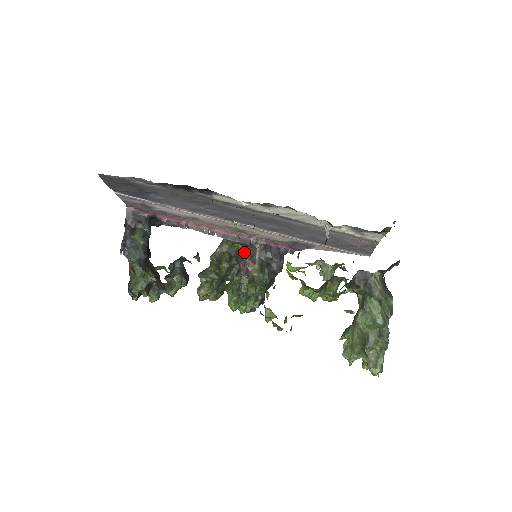
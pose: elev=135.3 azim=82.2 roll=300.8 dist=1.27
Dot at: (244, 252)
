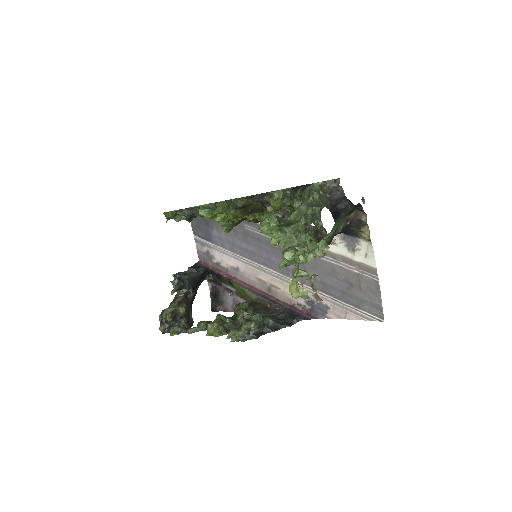
Dot at: (265, 309)
